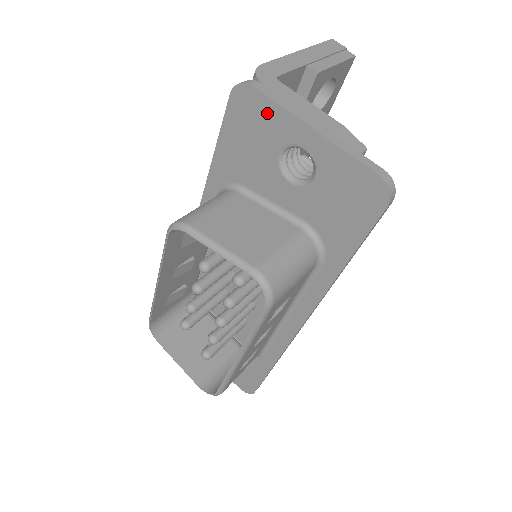
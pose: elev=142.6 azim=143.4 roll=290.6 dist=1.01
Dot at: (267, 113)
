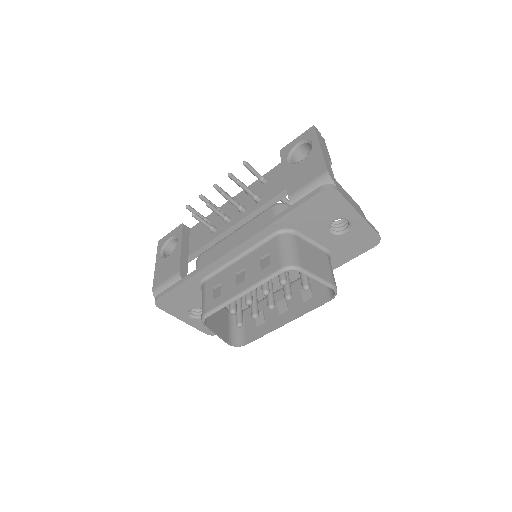
Dot at: (339, 204)
